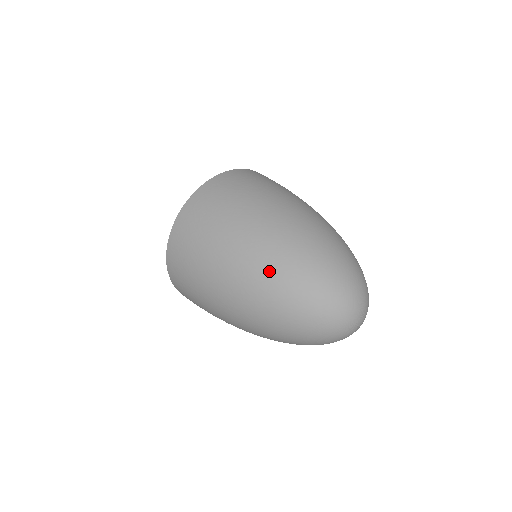
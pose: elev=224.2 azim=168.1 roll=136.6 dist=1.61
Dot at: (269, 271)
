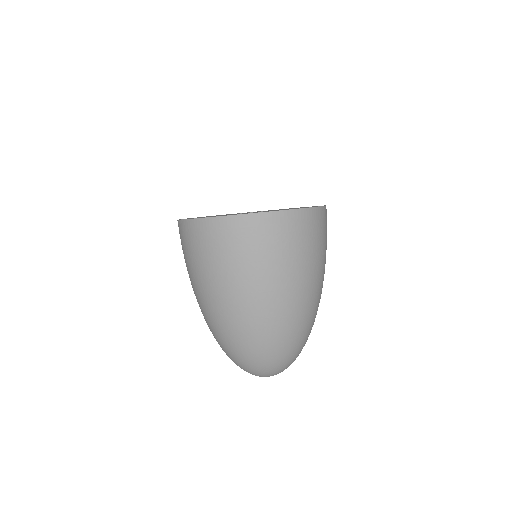
Dot at: (275, 330)
